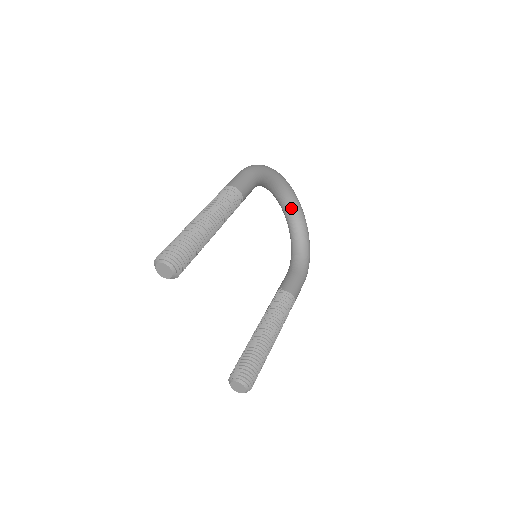
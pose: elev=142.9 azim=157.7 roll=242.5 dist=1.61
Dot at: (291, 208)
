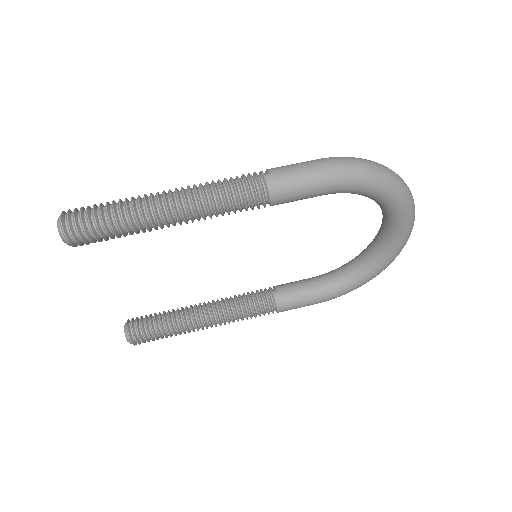
Dot at: (387, 232)
